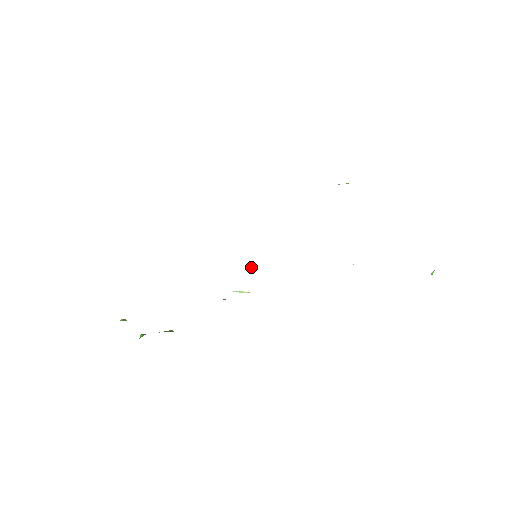
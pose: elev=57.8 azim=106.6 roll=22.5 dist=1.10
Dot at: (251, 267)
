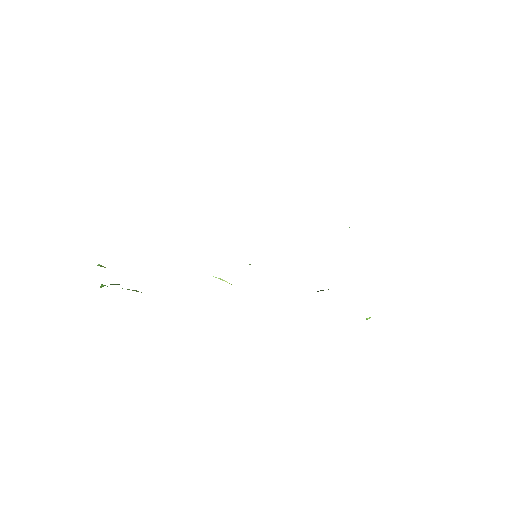
Dot at: occluded
